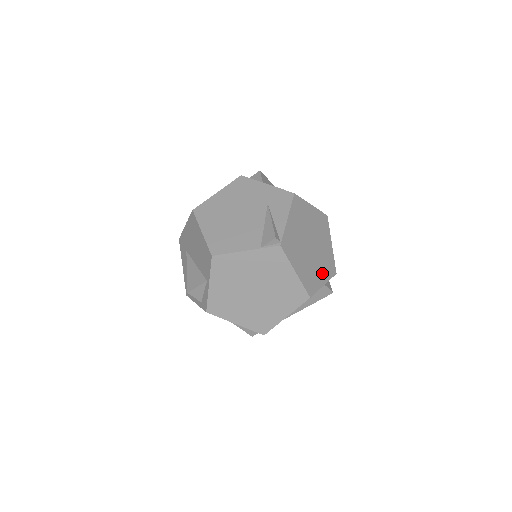
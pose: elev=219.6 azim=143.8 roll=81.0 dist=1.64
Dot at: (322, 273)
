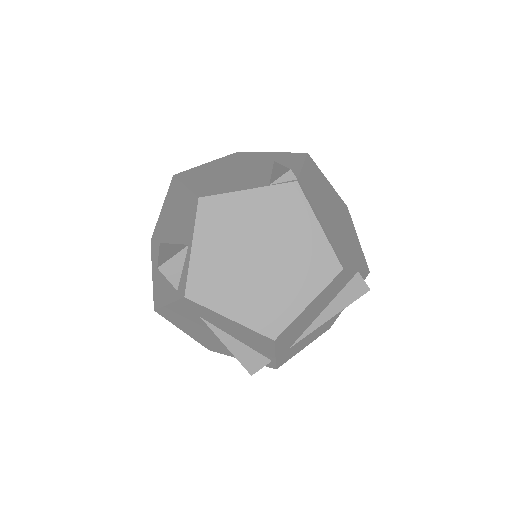
Dot at: (353, 256)
